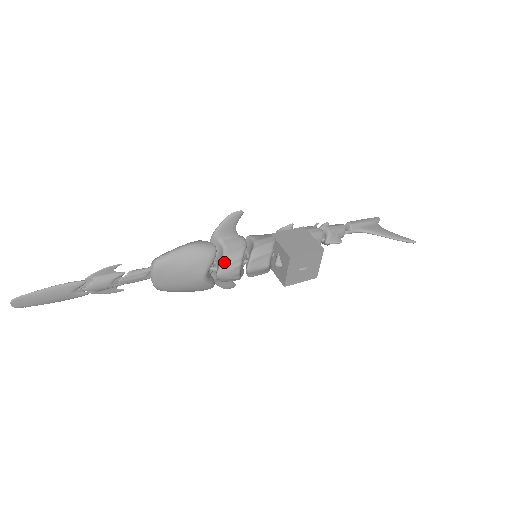
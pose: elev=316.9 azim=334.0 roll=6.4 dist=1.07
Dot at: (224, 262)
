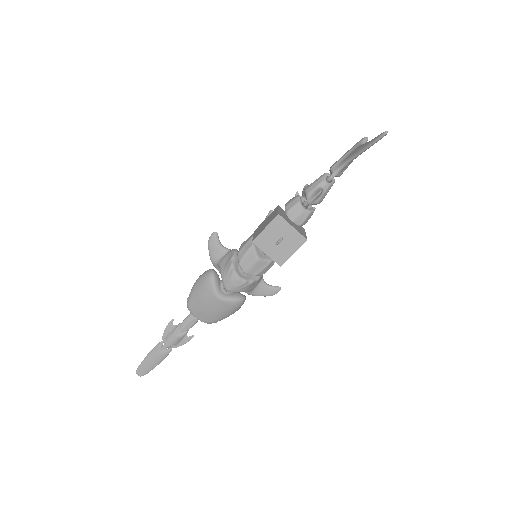
Dot at: (222, 277)
